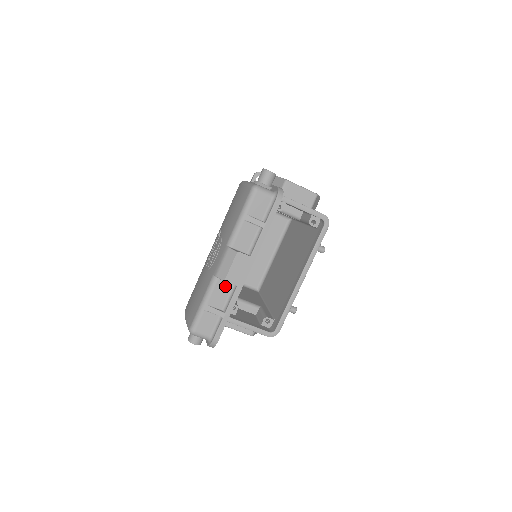
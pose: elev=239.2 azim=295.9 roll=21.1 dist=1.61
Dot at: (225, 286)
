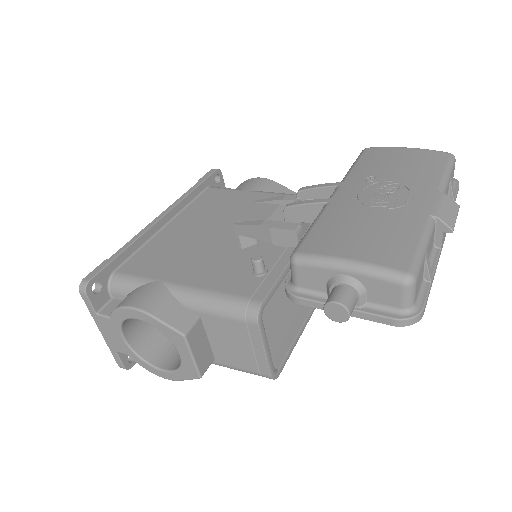
Dot at: (432, 240)
